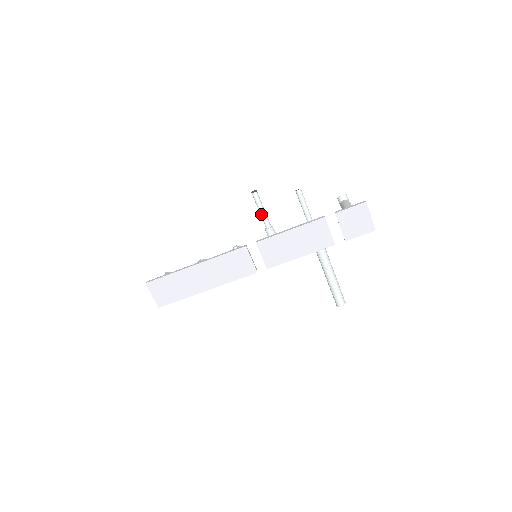
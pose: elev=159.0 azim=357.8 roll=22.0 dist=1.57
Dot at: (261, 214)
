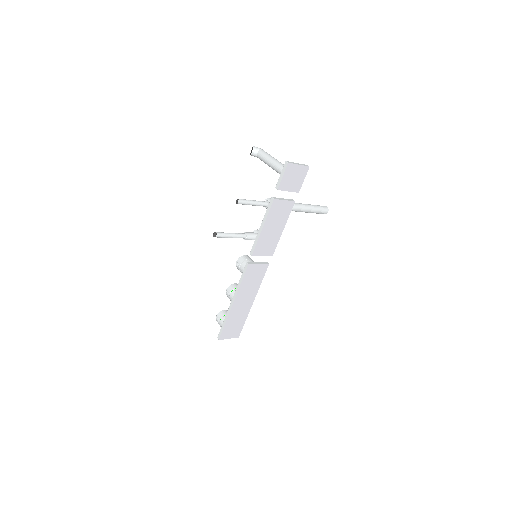
Dot at: occluded
